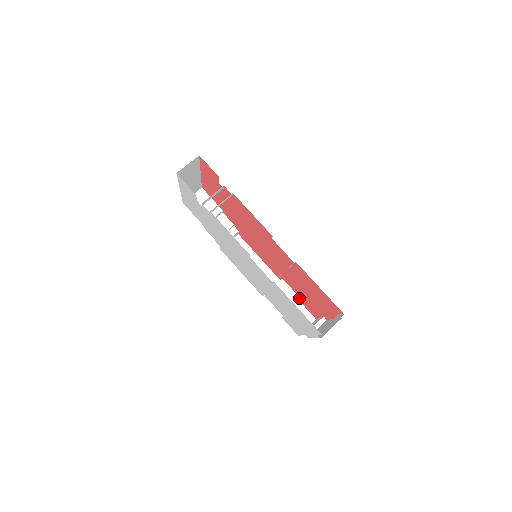
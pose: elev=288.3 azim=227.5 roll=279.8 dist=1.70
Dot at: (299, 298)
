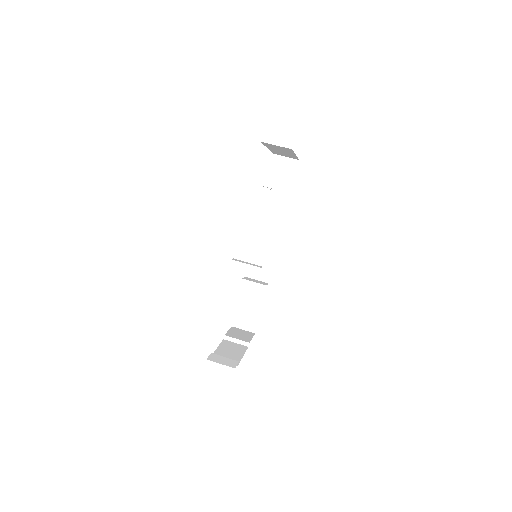
Dot at: (259, 310)
